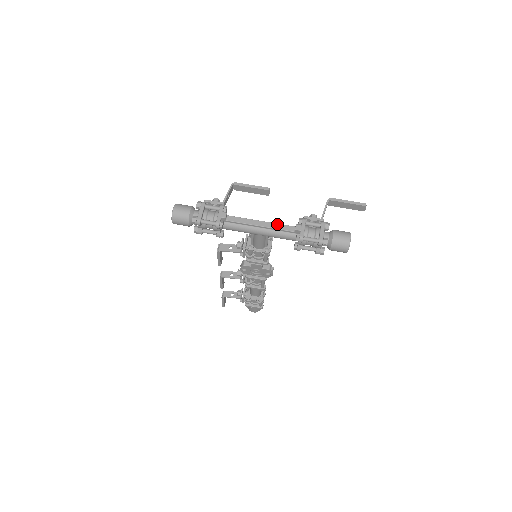
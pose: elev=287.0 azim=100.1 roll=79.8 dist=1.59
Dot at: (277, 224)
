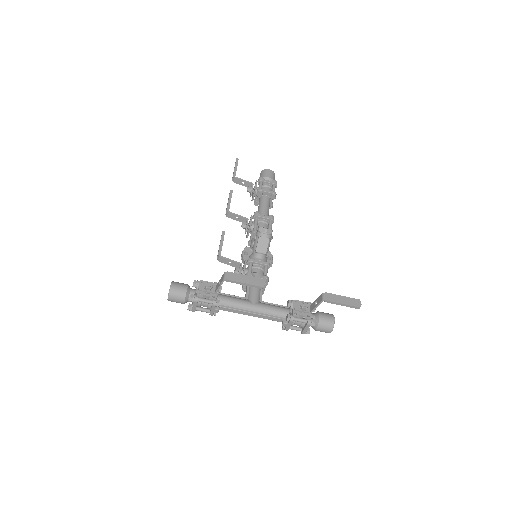
Dot at: (266, 317)
